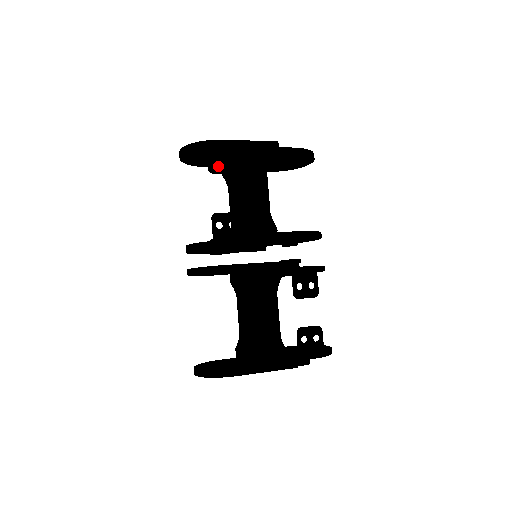
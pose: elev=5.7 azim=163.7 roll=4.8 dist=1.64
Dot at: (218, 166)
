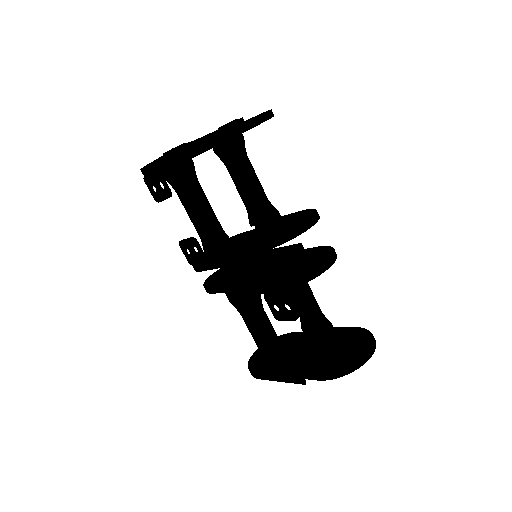
Dot at: (158, 194)
